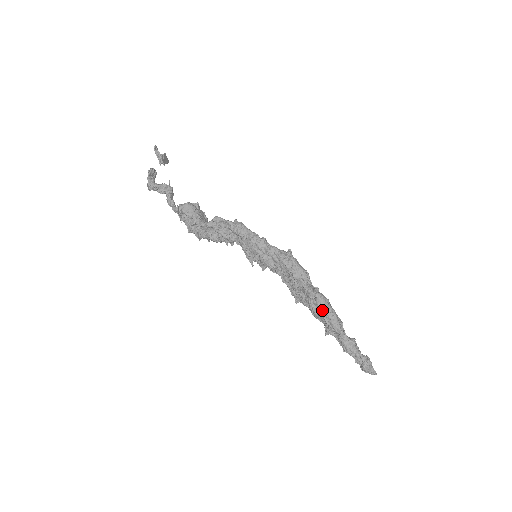
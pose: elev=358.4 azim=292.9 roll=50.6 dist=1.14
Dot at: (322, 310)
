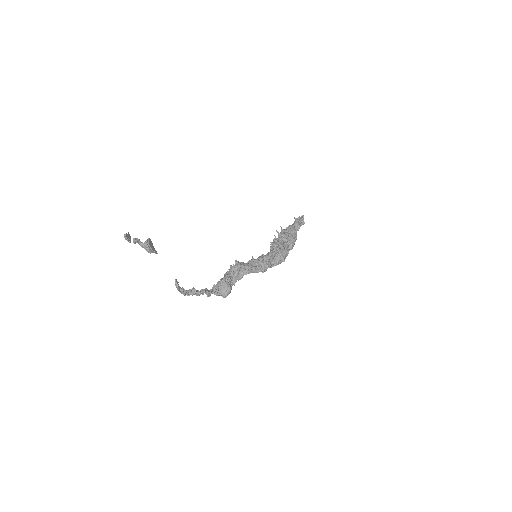
Dot at: occluded
